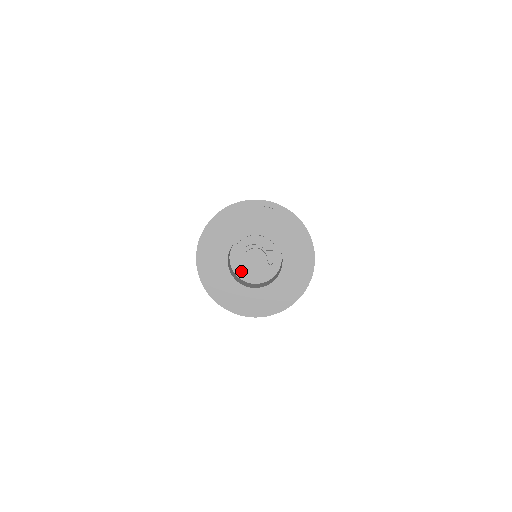
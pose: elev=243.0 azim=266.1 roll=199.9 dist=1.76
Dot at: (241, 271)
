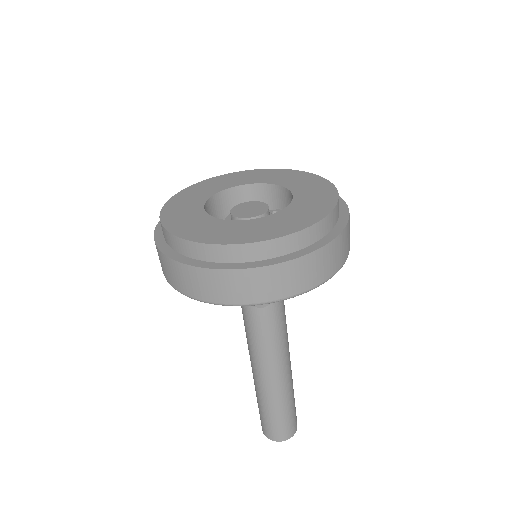
Dot at: occluded
